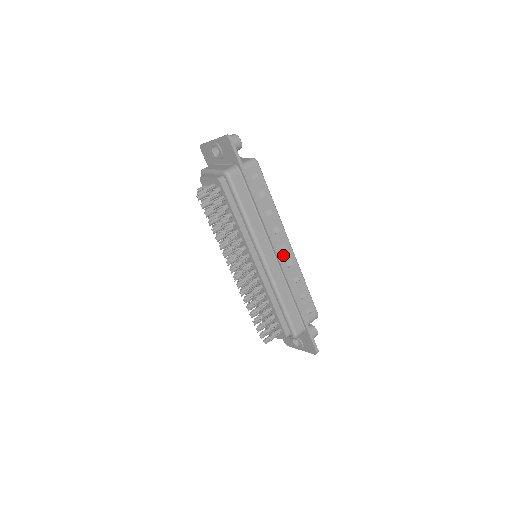
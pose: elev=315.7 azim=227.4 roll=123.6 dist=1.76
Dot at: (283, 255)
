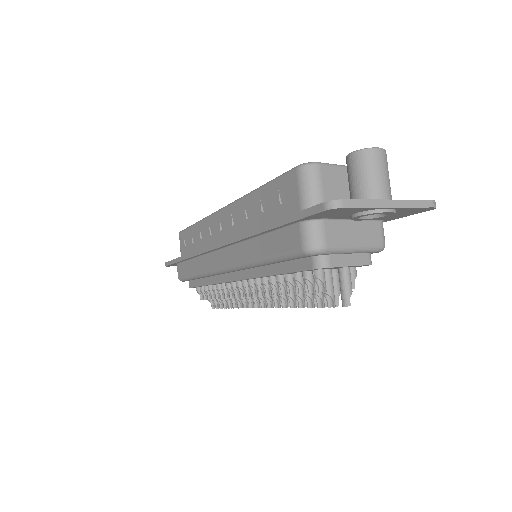
Dot at: occluded
